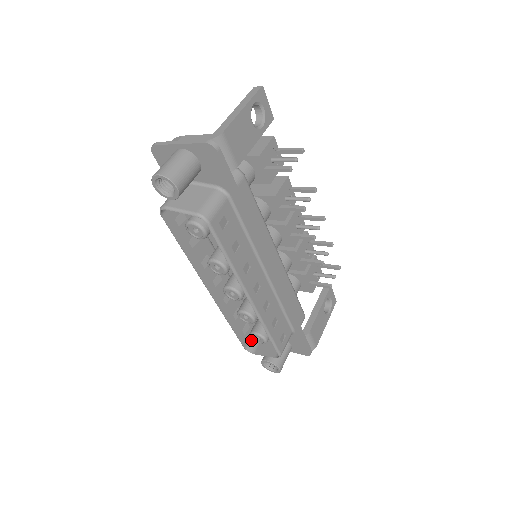
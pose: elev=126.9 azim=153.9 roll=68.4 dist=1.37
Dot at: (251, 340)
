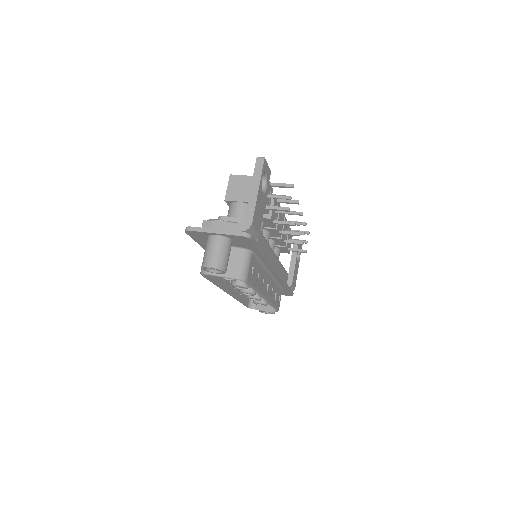
Dot at: occluded
